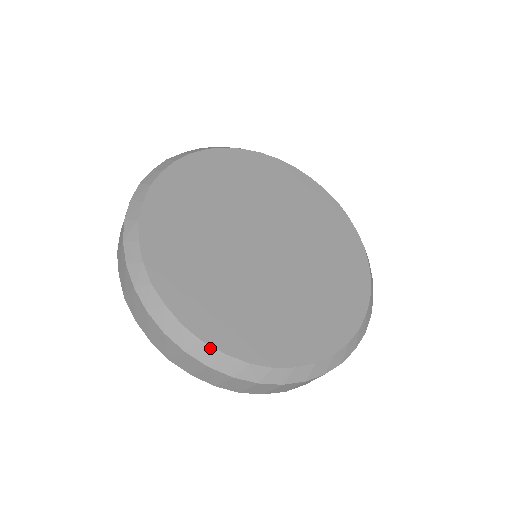
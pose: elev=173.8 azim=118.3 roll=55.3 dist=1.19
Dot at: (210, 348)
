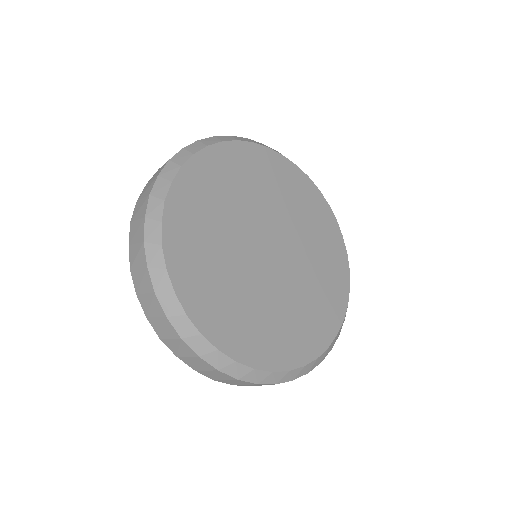
Dot at: (205, 341)
